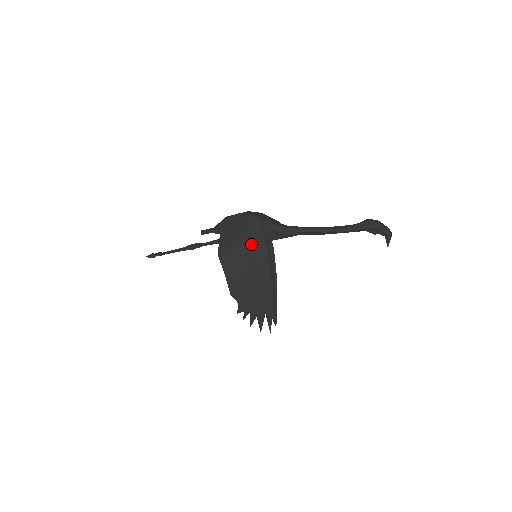
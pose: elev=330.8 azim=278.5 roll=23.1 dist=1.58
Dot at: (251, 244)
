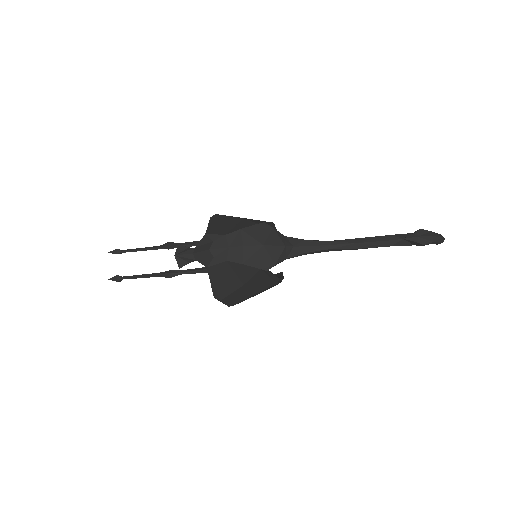
Dot at: (255, 286)
